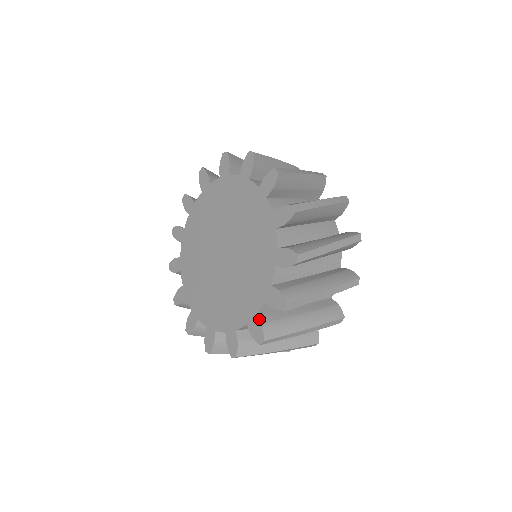
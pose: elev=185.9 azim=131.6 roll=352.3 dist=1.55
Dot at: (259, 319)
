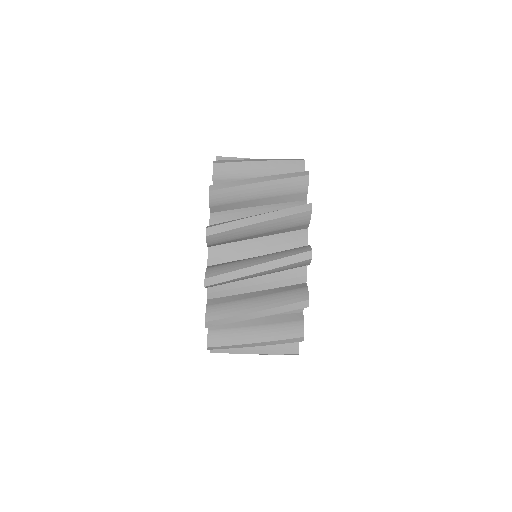
Dot at: (207, 267)
